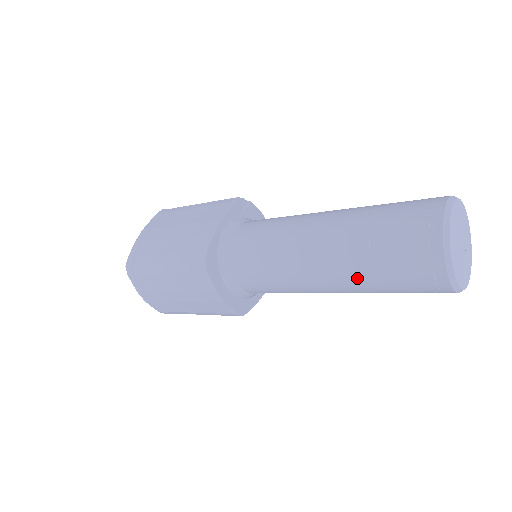
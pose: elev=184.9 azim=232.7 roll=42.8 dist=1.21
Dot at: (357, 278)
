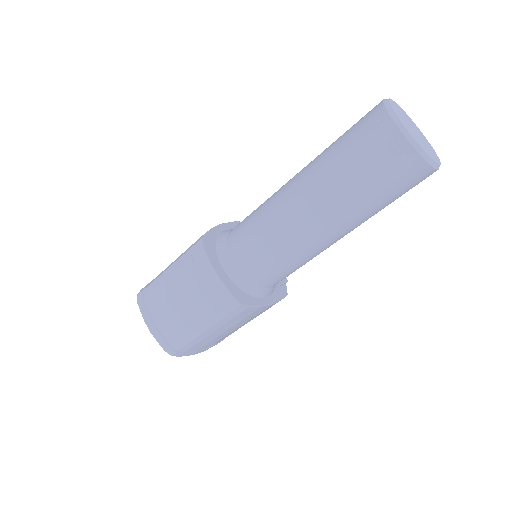
Dot at: (330, 183)
